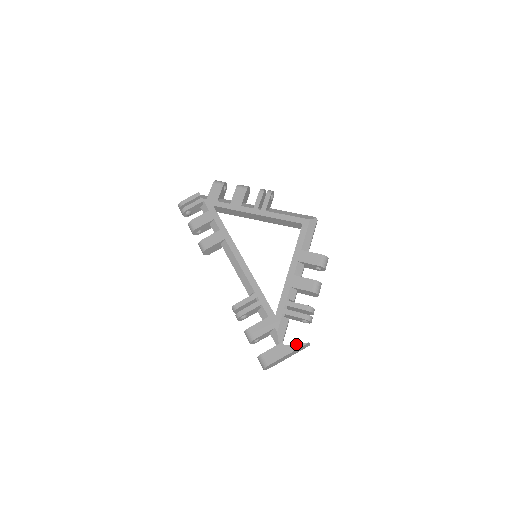
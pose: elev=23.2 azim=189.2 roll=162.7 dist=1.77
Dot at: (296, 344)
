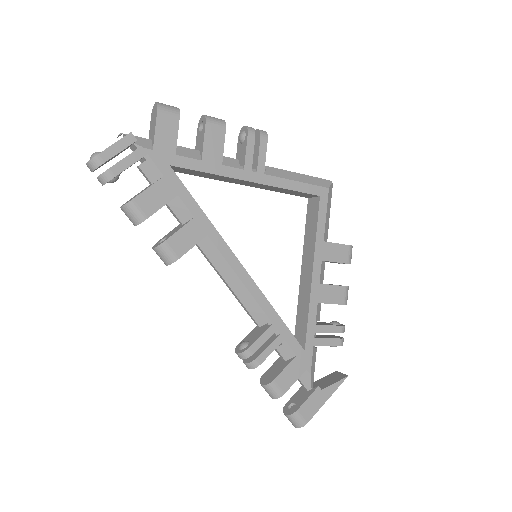
Dot at: (335, 383)
